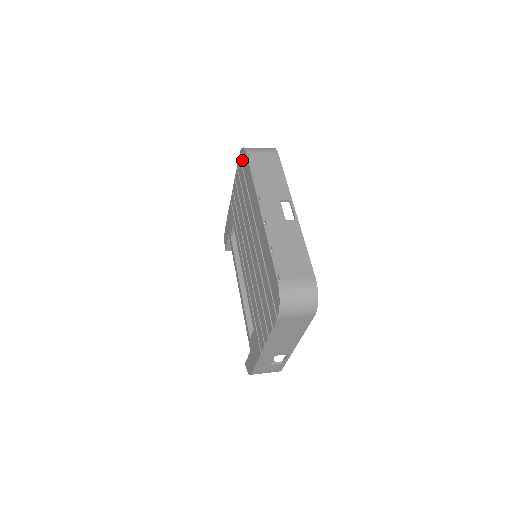
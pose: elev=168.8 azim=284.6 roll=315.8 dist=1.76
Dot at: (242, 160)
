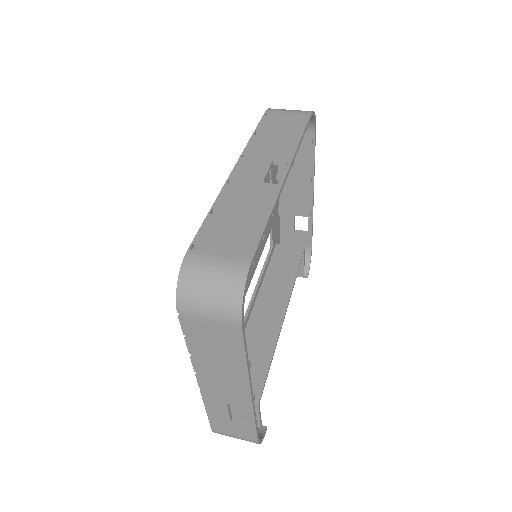
Dot at: occluded
